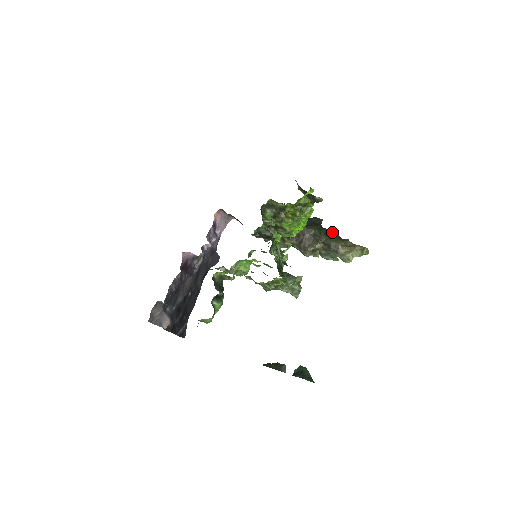
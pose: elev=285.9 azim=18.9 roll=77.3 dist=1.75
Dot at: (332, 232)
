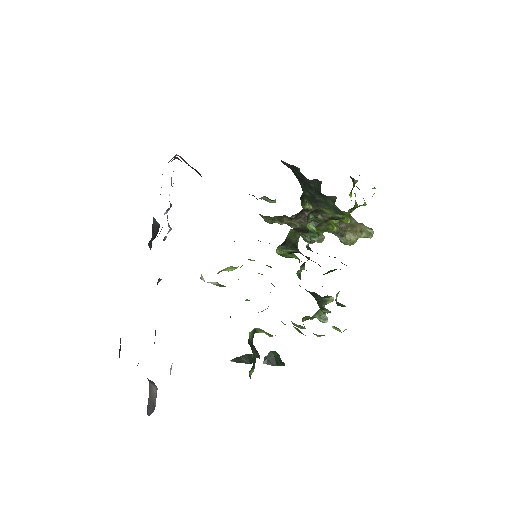
Dot at: (333, 202)
